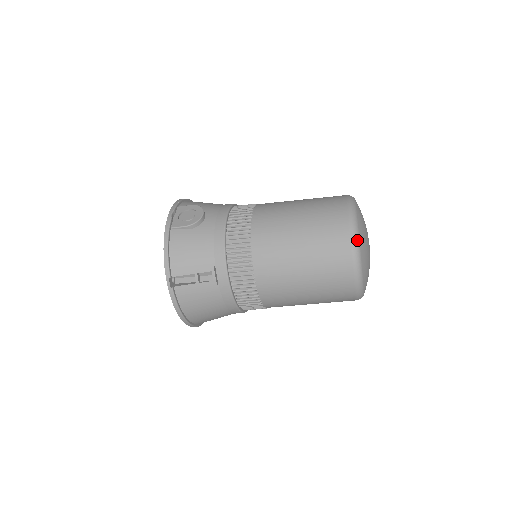
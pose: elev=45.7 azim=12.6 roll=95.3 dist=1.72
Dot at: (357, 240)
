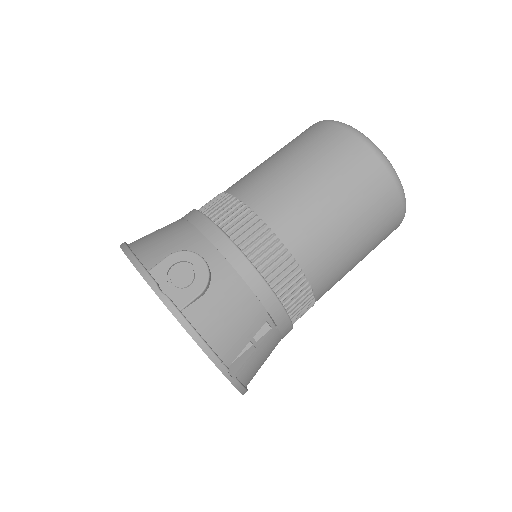
Dot at: (396, 174)
